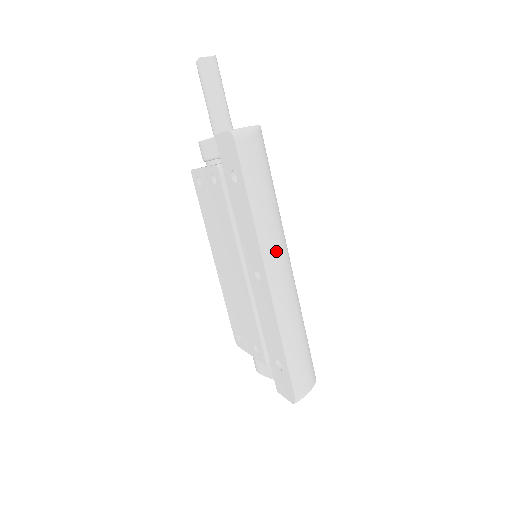
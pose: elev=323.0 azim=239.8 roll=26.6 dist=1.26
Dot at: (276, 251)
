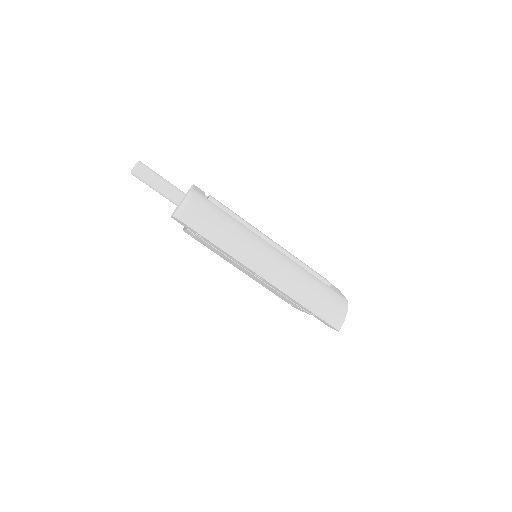
Dot at: (256, 257)
